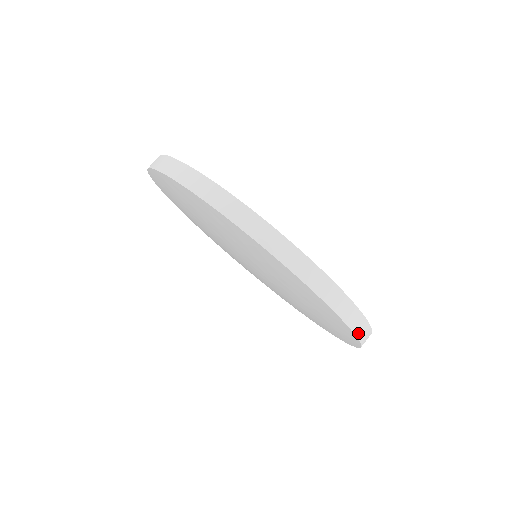
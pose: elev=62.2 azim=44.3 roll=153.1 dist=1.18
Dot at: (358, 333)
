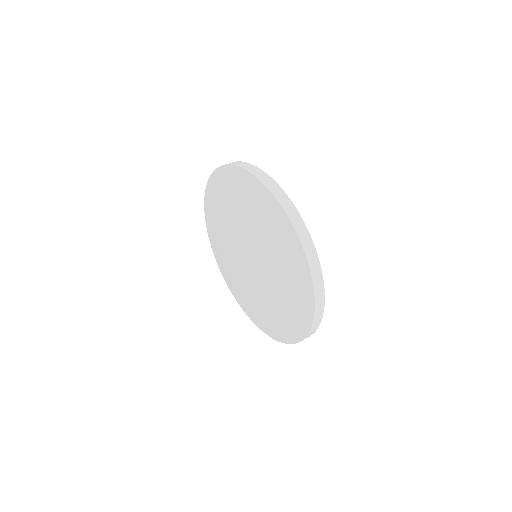
Dot at: (316, 313)
